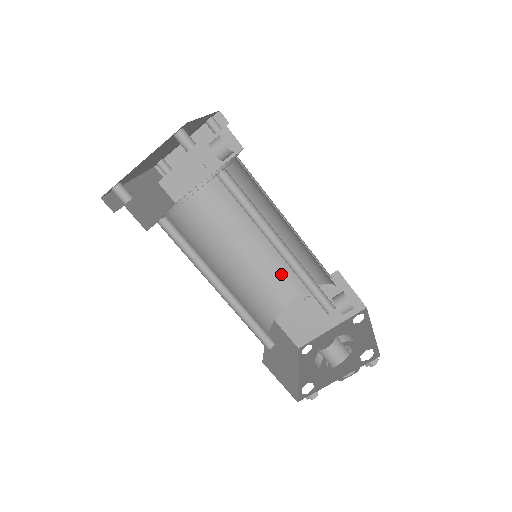
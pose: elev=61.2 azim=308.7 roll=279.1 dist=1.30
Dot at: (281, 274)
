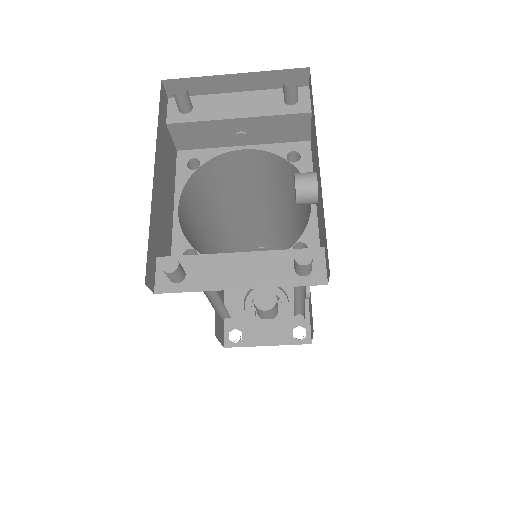
Dot at: (254, 233)
